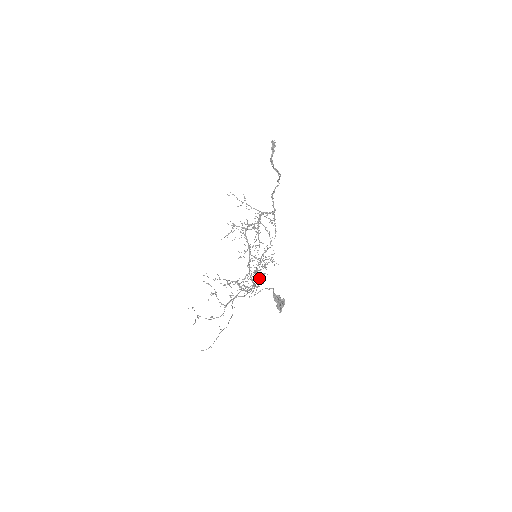
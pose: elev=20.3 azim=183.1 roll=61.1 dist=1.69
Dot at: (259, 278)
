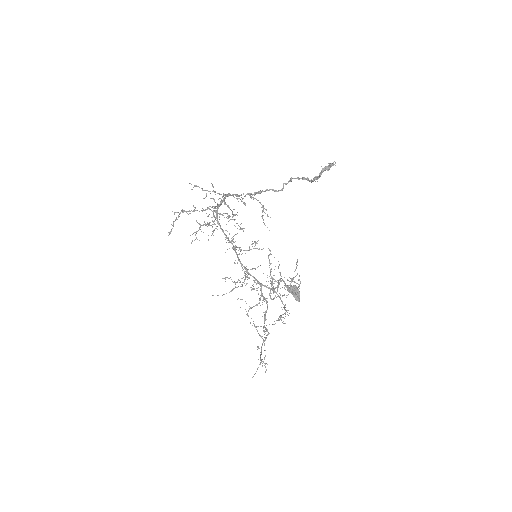
Dot at: (279, 283)
